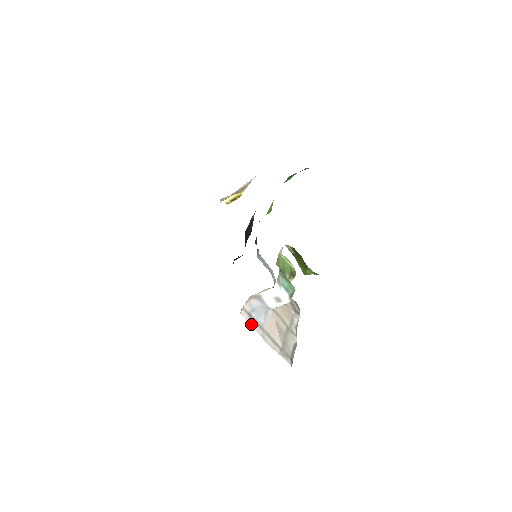
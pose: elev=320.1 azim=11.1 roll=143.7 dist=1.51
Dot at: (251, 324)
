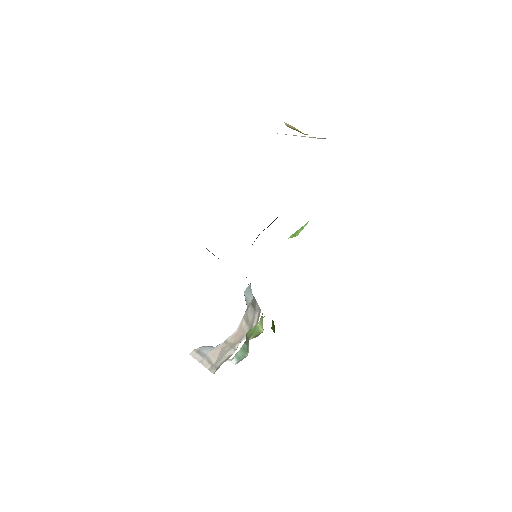
Dot at: (195, 357)
